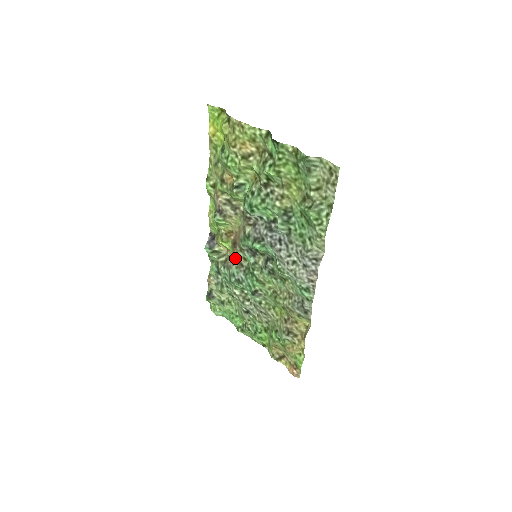
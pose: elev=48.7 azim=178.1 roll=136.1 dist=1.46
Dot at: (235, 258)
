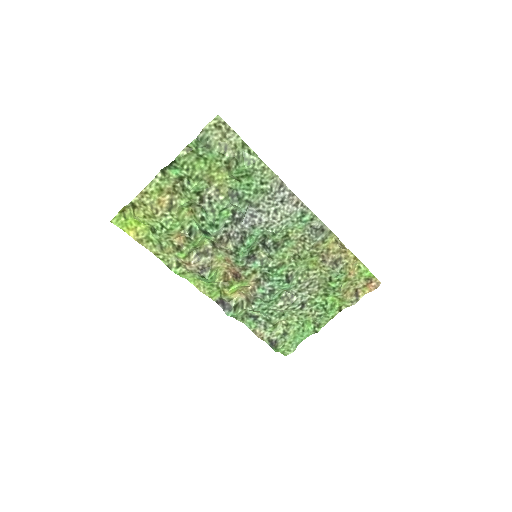
Dot at: (249, 284)
